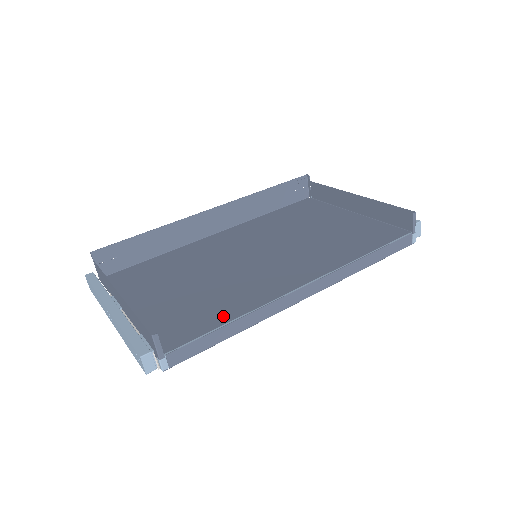
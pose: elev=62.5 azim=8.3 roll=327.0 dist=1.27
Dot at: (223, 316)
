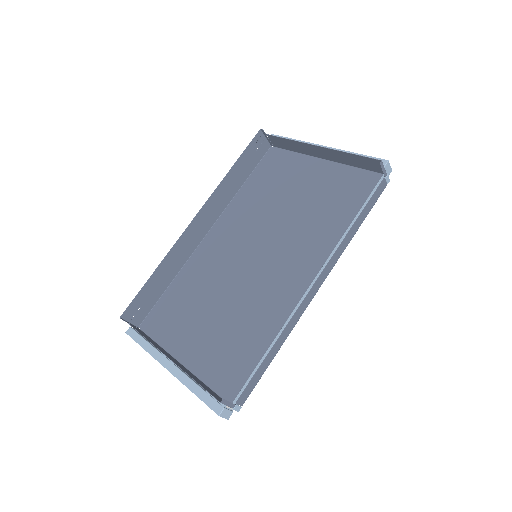
Dot at: (260, 344)
